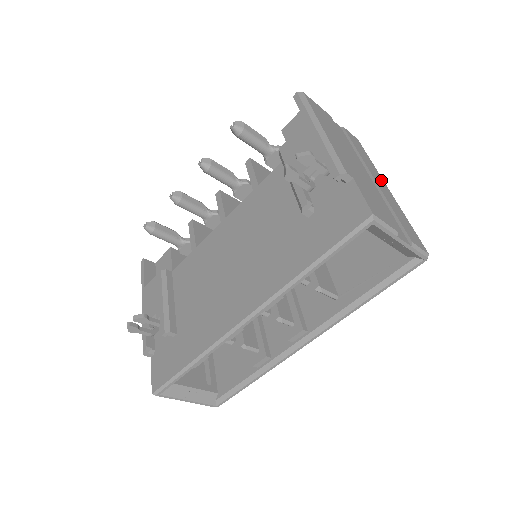
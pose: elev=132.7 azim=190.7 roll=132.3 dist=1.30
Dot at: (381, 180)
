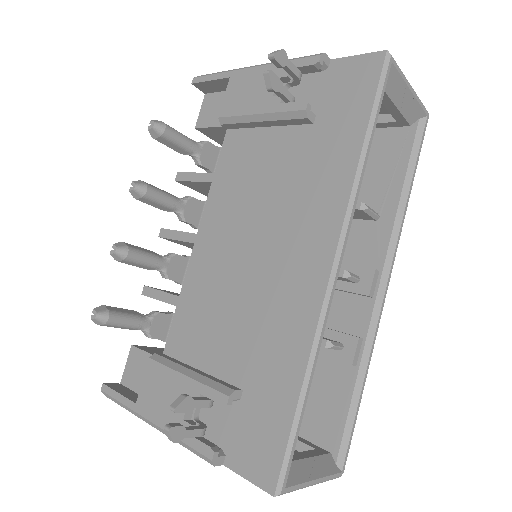
Dot at: occluded
